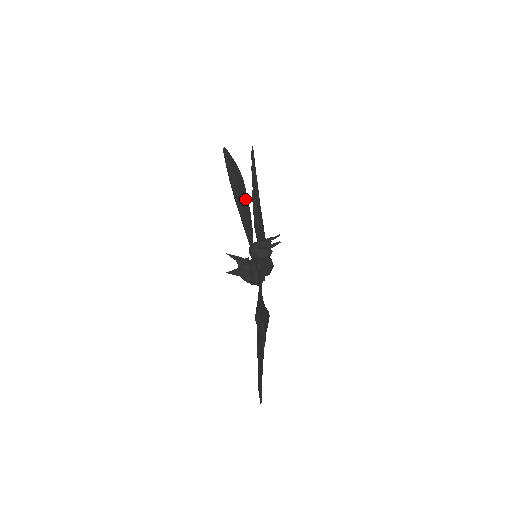
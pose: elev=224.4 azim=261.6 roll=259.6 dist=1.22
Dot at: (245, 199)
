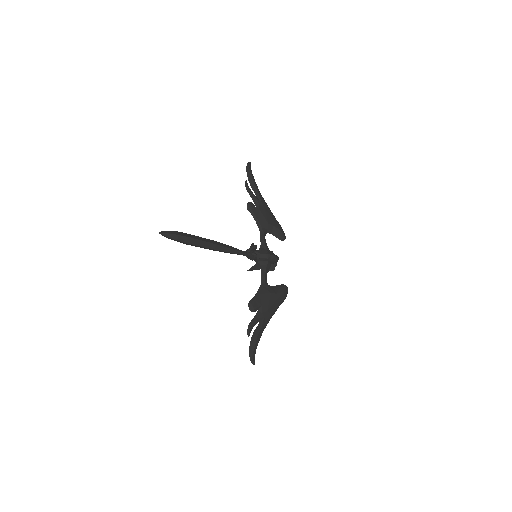
Dot at: (202, 243)
